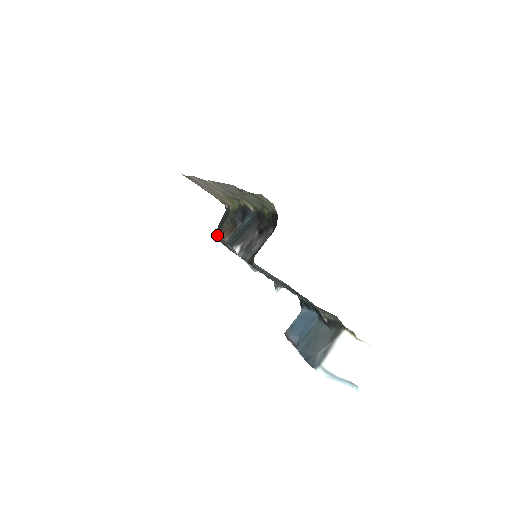
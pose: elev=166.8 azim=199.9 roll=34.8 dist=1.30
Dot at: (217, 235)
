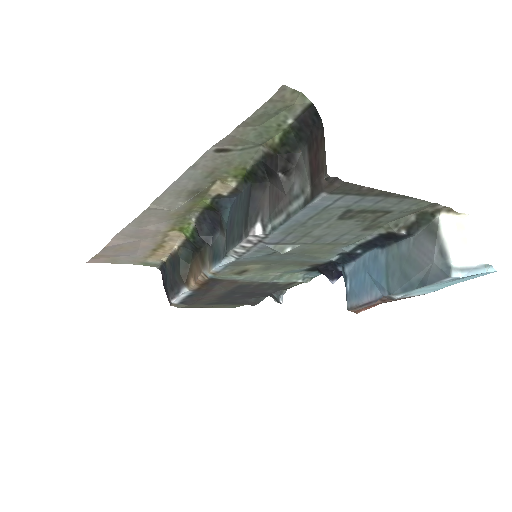
Dot at: (177, 296)
